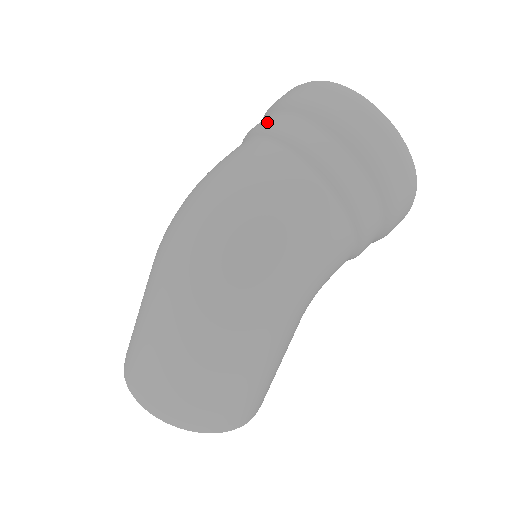
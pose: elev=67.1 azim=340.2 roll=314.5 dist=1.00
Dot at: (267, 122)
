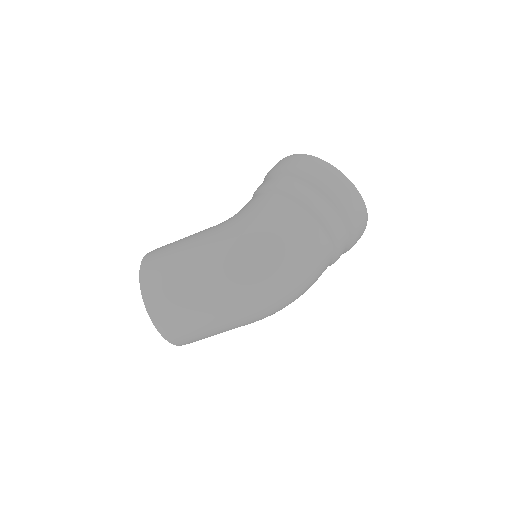
Dot at: (328, 217)
